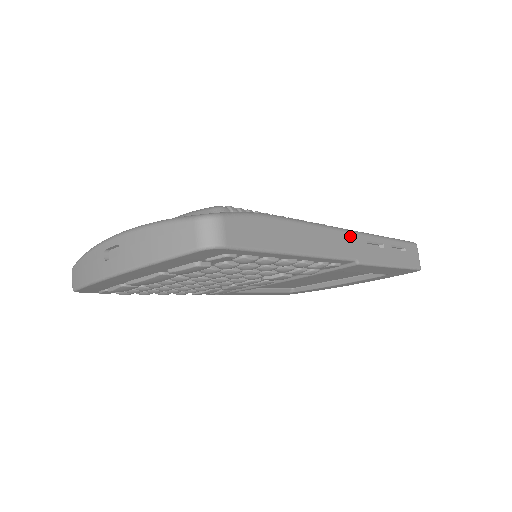
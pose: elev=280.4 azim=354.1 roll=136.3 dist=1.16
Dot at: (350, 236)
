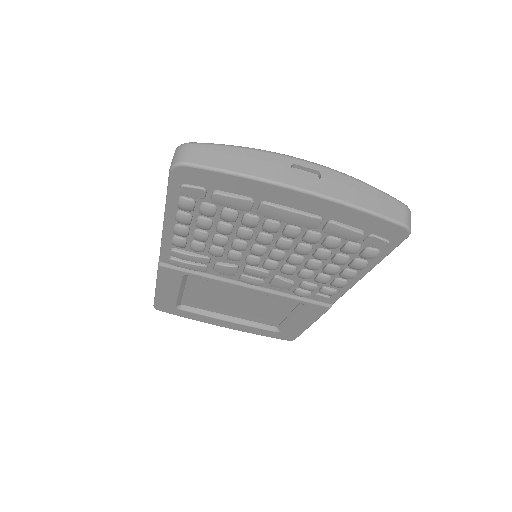
Dot at: occluded
